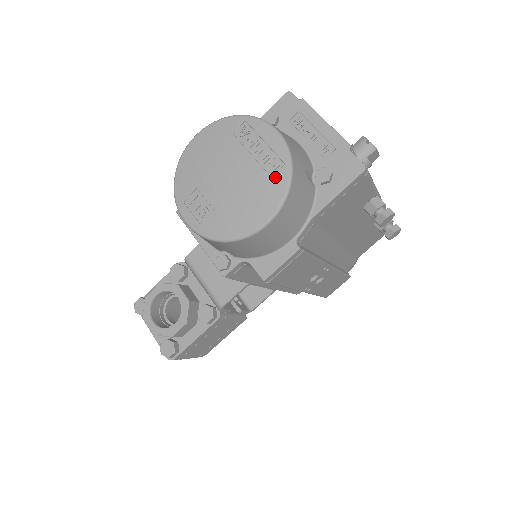
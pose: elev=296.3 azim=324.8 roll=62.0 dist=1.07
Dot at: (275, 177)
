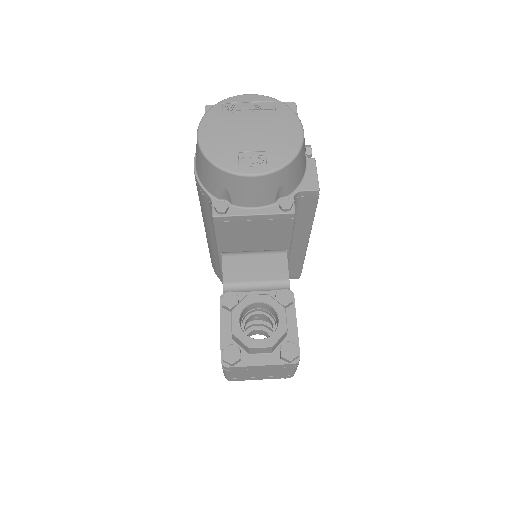
Dot at: (278, 109)
